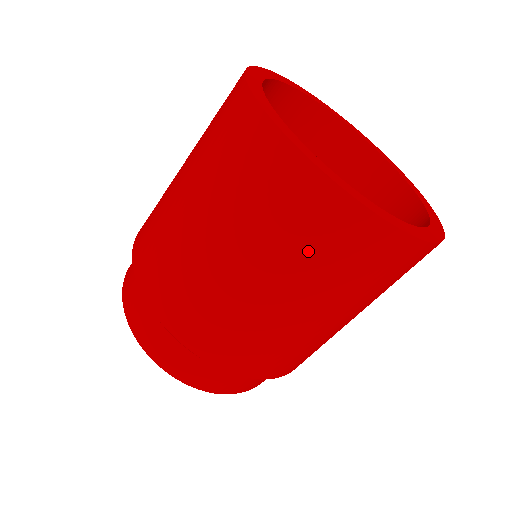
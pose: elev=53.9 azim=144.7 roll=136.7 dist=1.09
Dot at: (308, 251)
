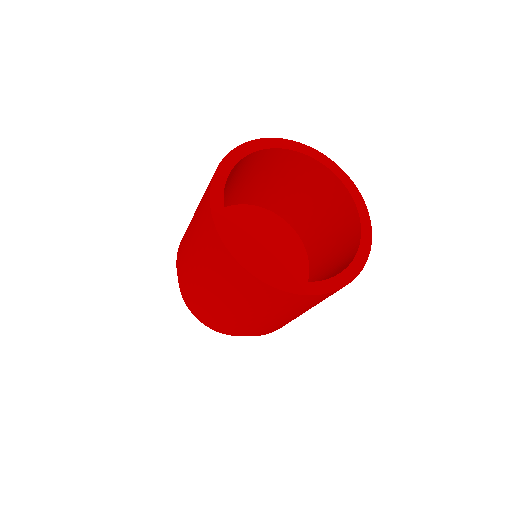
Dot at: (227, 281)
